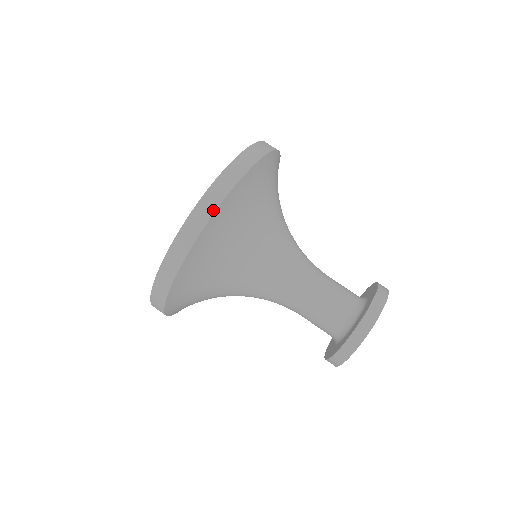
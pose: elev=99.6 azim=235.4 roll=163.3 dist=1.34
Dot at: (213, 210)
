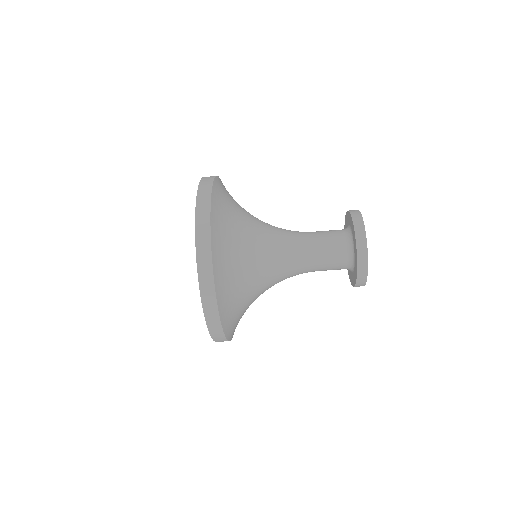
Dot at: (211, 269)
